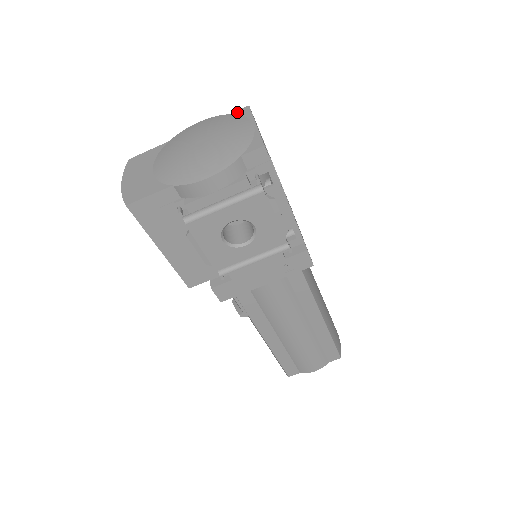
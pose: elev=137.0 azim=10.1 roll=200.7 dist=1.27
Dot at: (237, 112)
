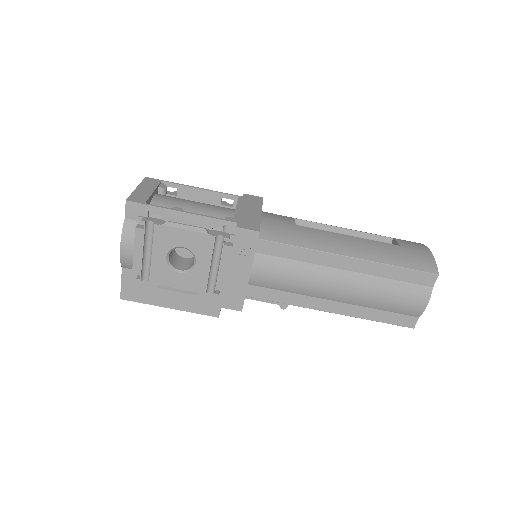
Dot at: occluded
